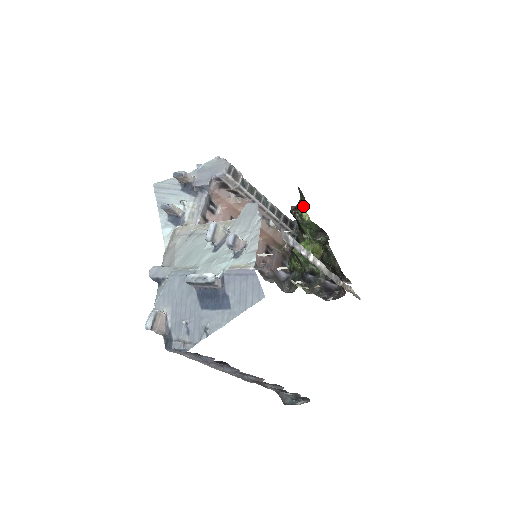
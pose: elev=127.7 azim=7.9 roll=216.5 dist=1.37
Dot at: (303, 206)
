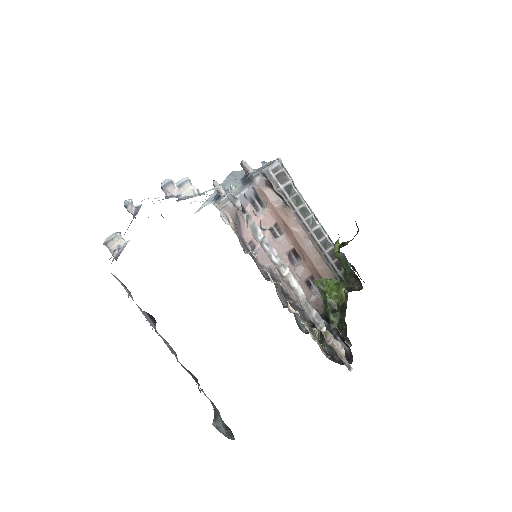
Dot at: (339, 237)
